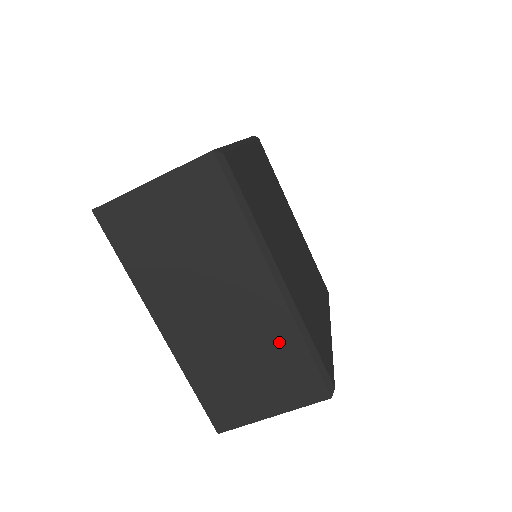
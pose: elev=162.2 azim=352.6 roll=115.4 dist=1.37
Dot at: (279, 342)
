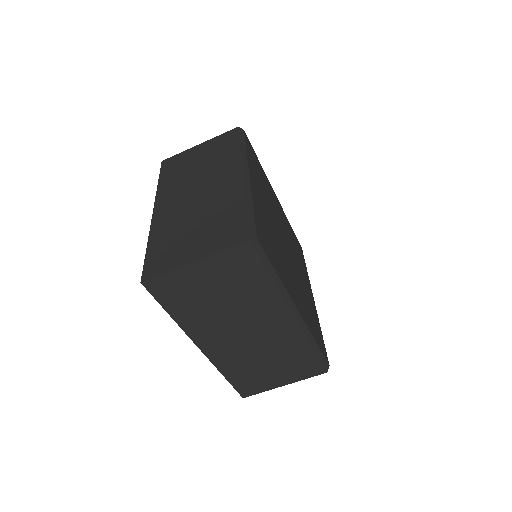
Dot at: (293, 348)
